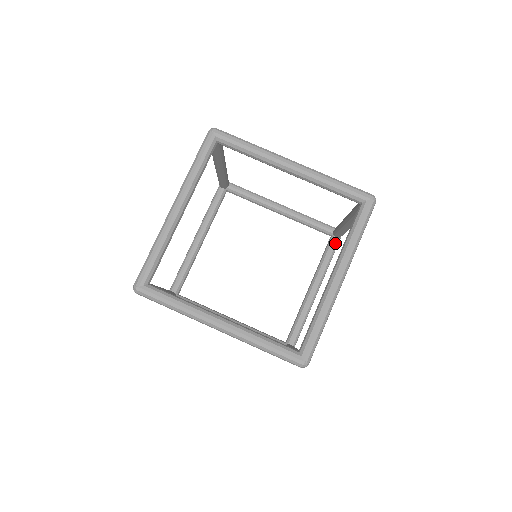
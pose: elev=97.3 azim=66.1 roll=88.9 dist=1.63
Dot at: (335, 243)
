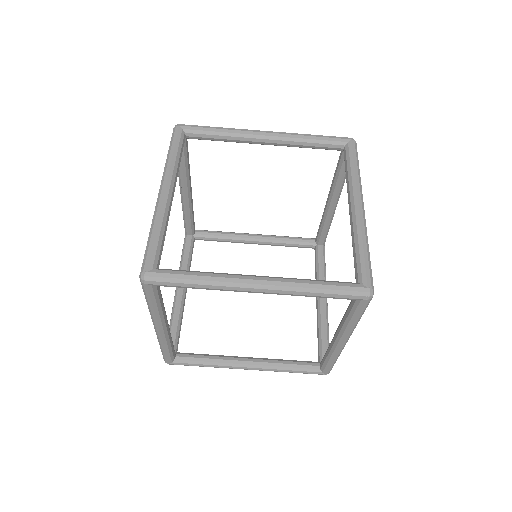
Dot at: (322, 250)
